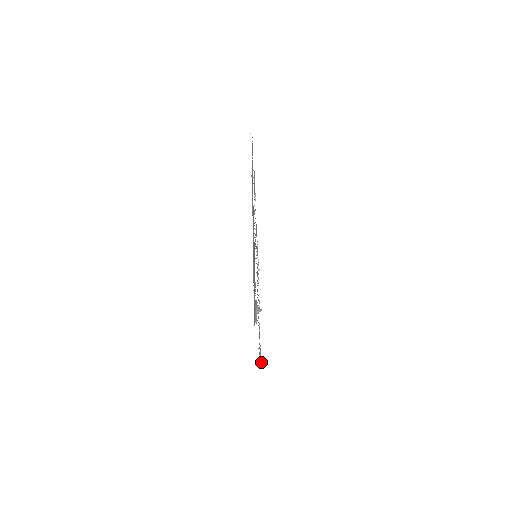
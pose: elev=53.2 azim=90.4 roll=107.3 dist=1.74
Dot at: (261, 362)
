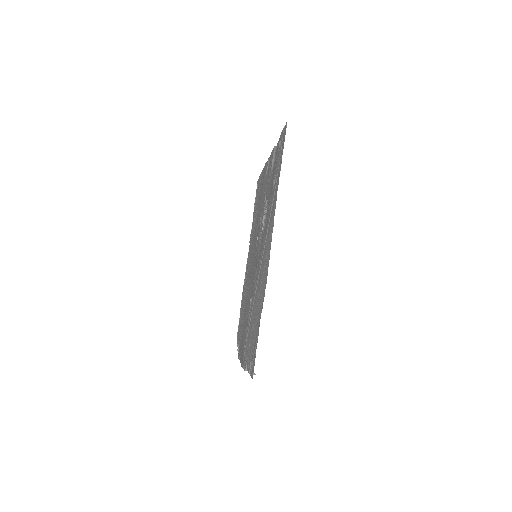
Dot at: (238, 348)
